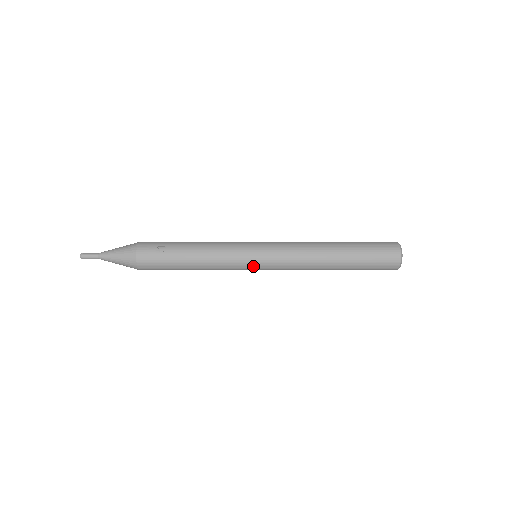
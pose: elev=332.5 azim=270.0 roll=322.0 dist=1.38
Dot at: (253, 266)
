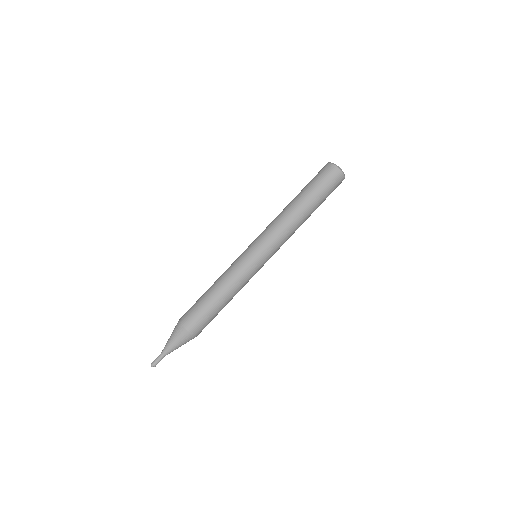
Dot at: (261, 264)
